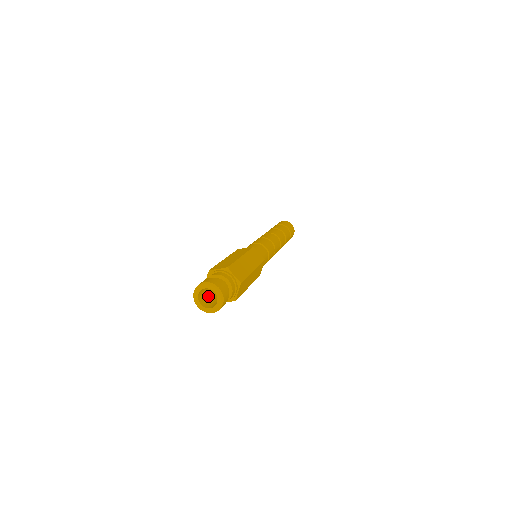
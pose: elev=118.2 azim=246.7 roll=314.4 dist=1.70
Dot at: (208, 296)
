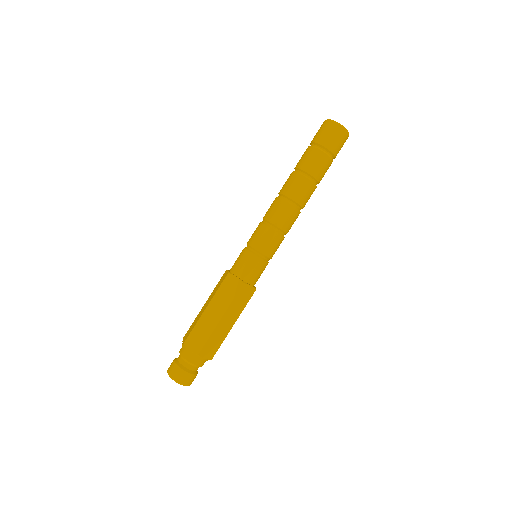
Dot at: occluded
